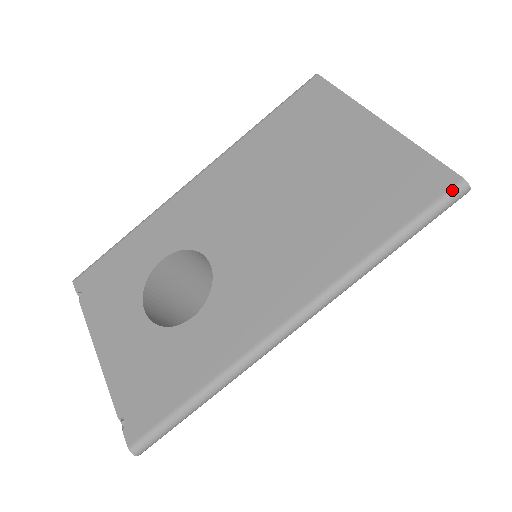
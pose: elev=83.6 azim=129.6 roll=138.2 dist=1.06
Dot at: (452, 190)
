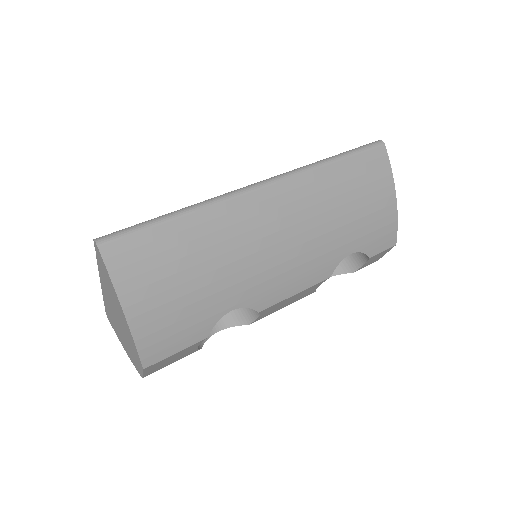
Dot at: (370, 143)
